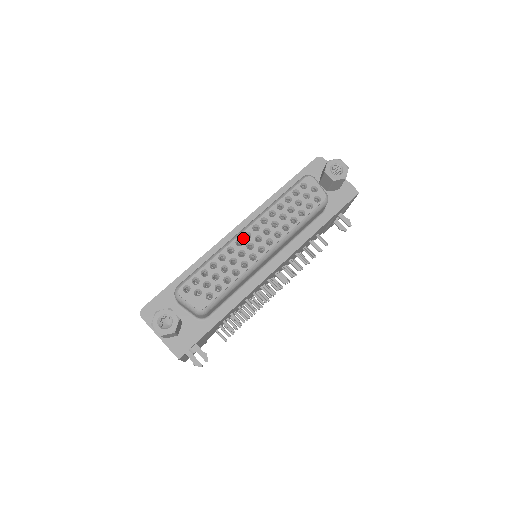
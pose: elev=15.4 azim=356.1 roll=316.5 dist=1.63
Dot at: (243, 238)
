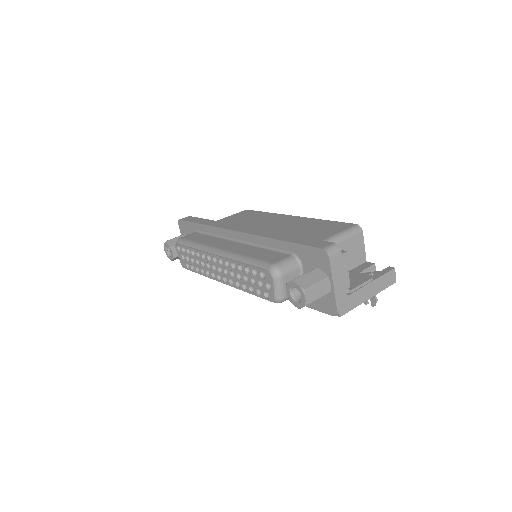
Dot at: (212, 258)
